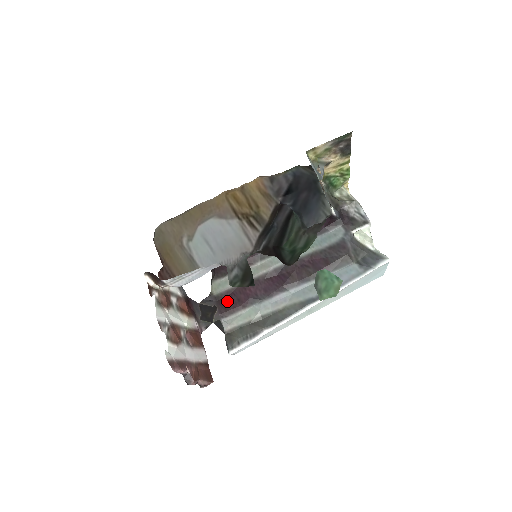
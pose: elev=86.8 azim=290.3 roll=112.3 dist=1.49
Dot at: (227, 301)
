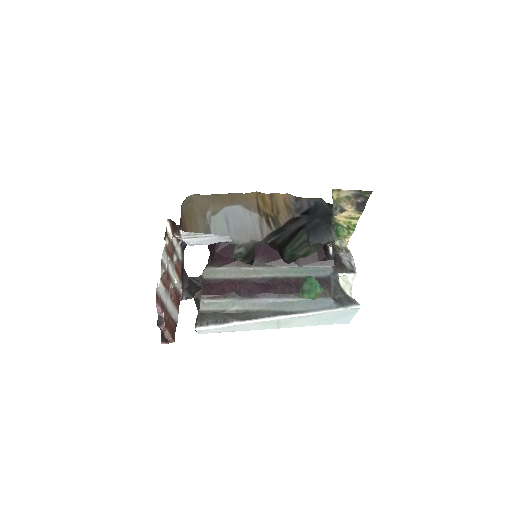
Dot at: (212, 287)
